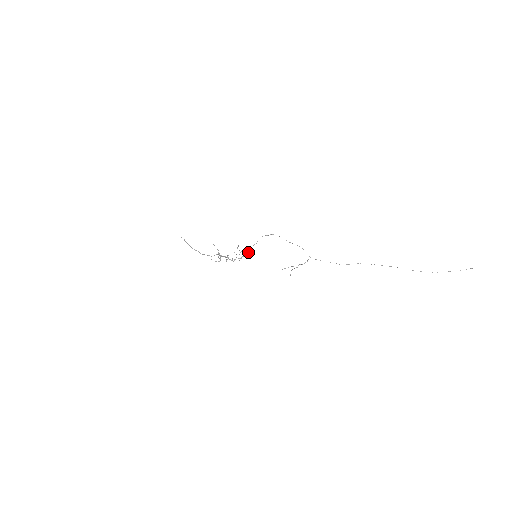
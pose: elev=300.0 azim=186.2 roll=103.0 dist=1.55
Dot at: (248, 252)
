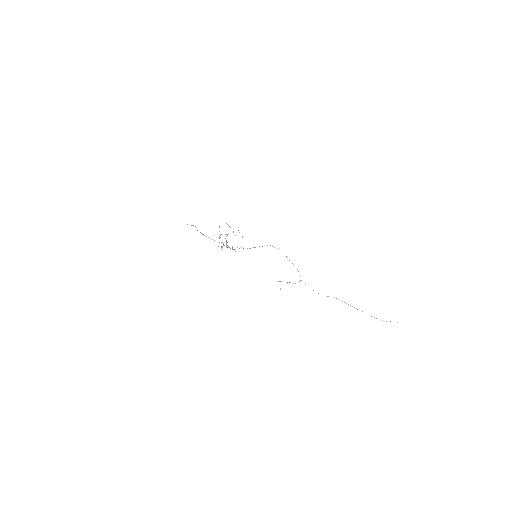
Dot at: (250, 248)
